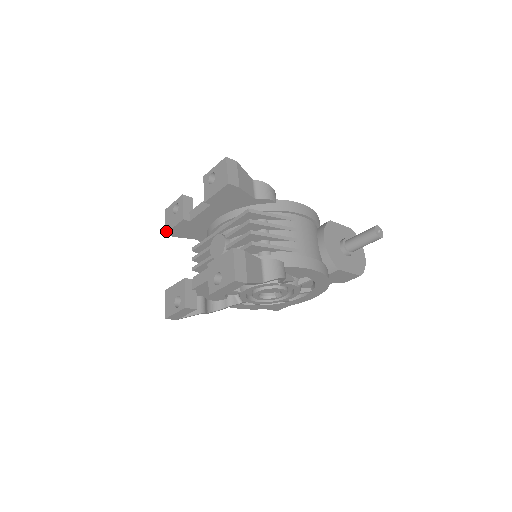
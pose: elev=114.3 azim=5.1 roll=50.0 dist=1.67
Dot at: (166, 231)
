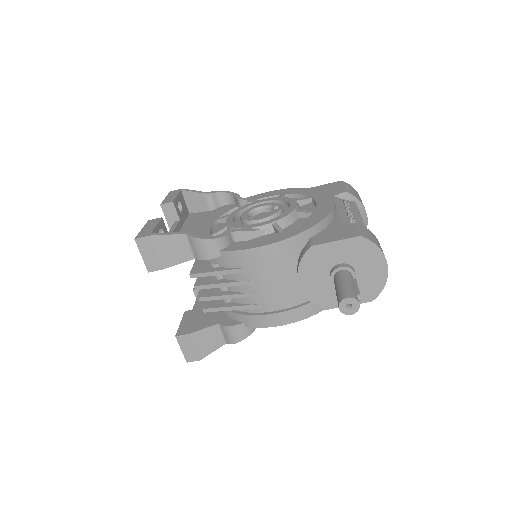
Dot at: occluded
